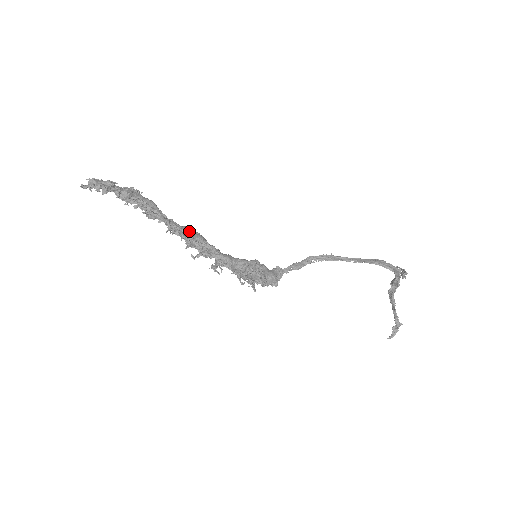
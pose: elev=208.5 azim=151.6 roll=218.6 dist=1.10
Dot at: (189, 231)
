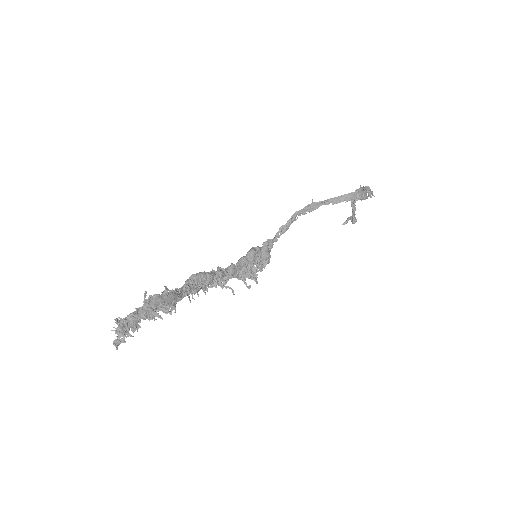
Dot at: (201, 280)
